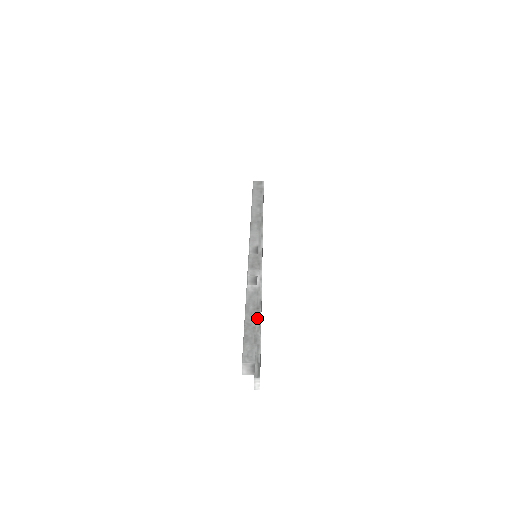
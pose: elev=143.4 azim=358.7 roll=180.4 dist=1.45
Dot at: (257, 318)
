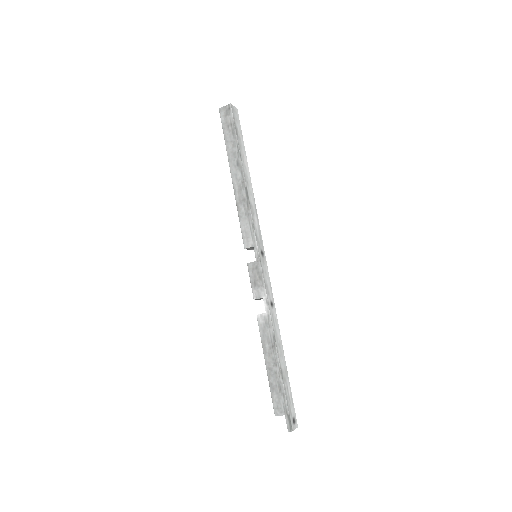
Dot at: (275, 360)
